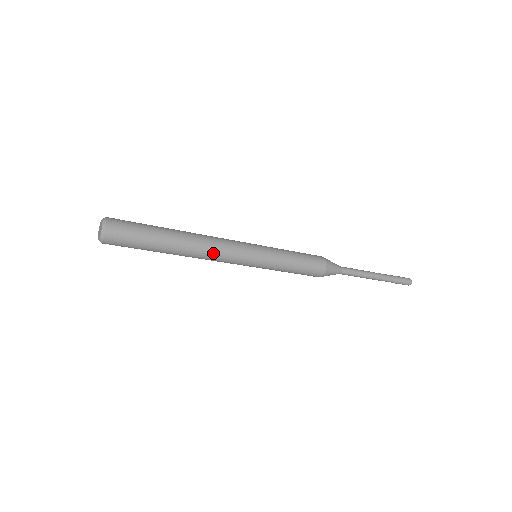
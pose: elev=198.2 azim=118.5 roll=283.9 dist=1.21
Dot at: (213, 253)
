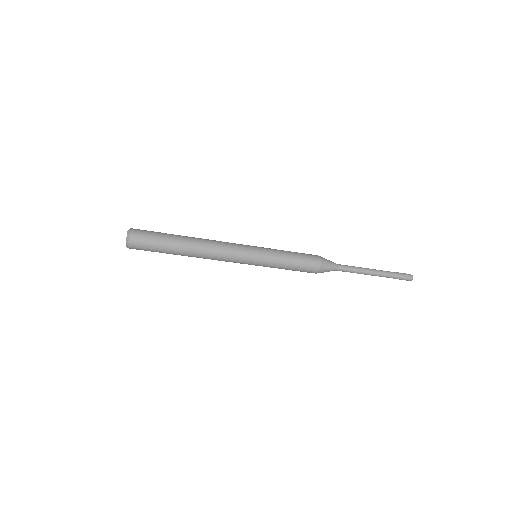
Dot at: (215, 258)
